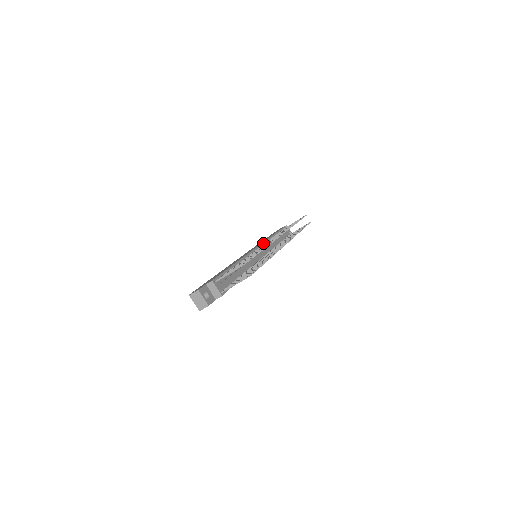
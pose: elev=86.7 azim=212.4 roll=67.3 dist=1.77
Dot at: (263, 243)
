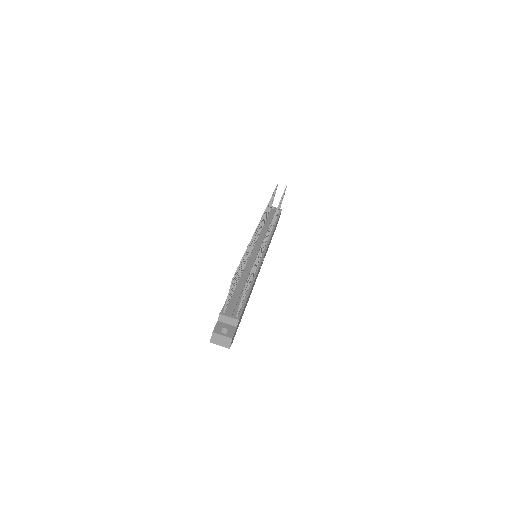
Dot at: occluded
